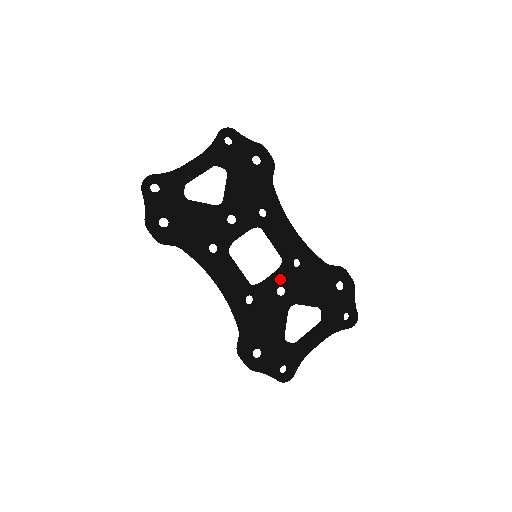
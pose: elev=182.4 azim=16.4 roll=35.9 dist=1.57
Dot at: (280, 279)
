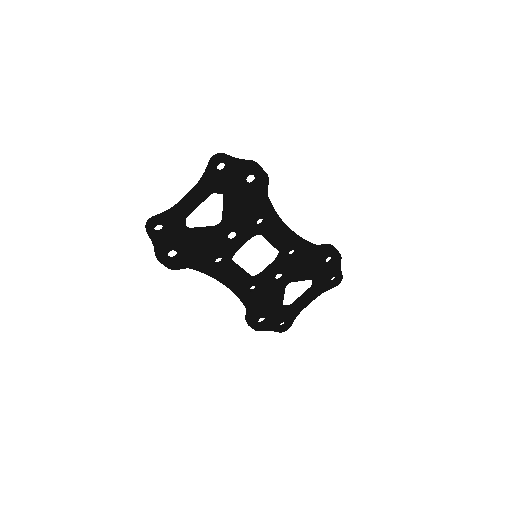
Dot at: (278, 269)
